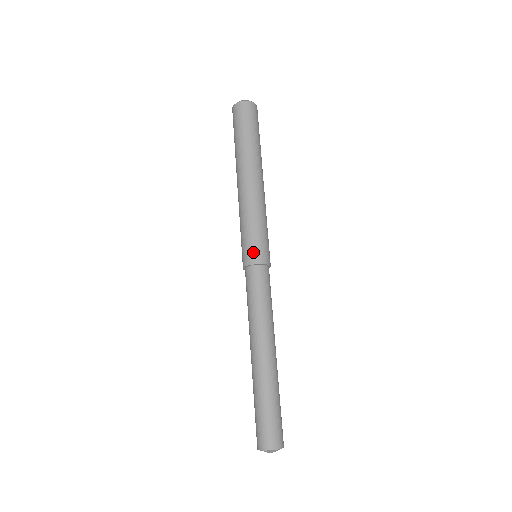
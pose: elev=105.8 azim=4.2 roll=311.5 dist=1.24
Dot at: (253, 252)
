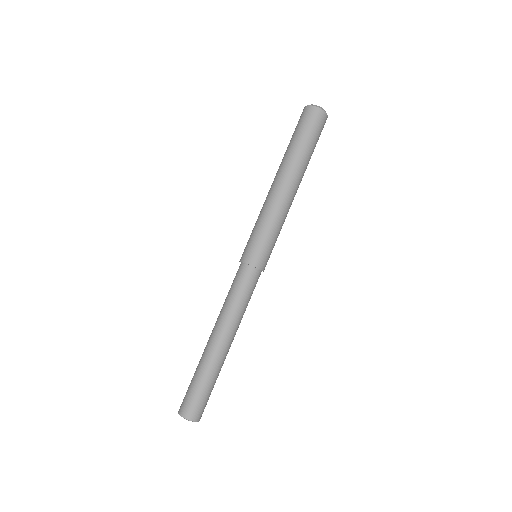
Dot at: (249, 252)
